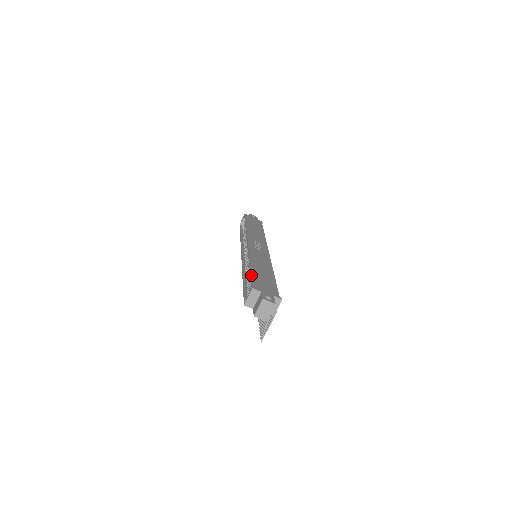
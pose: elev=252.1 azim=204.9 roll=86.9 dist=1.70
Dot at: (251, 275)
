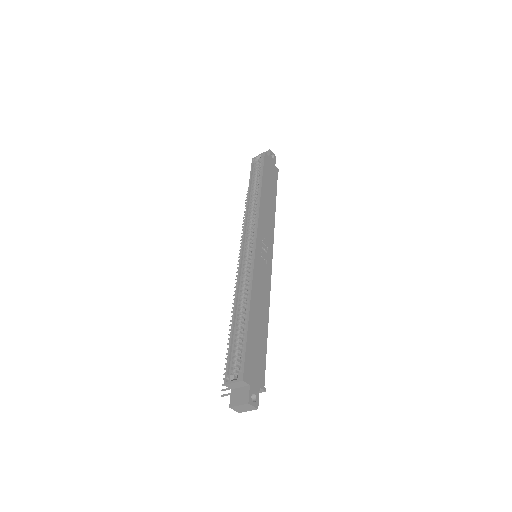
Dot at: (246, 344)
